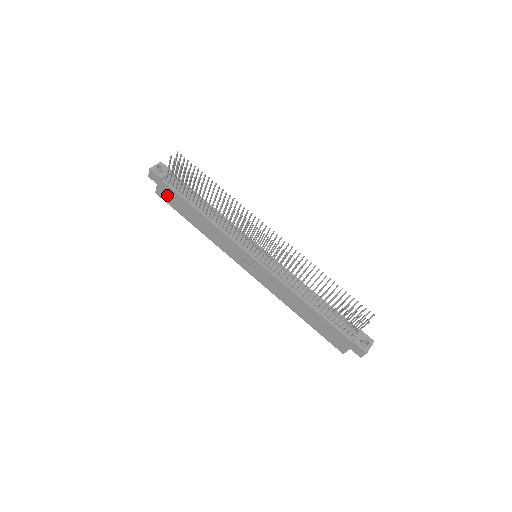
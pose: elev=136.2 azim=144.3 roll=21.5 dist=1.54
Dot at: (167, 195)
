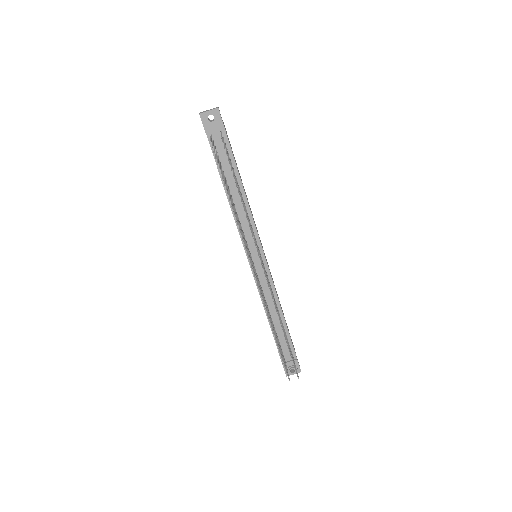
Dot at: occluded
